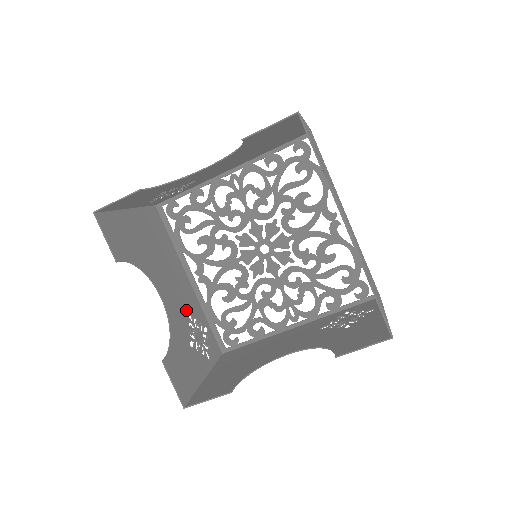
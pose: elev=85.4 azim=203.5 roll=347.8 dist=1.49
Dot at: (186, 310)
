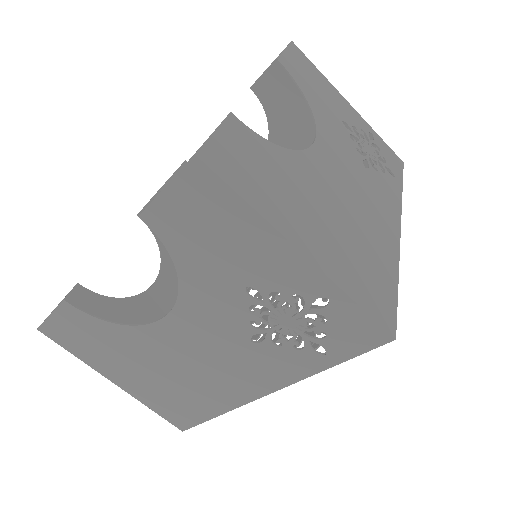
Dot at: occluded
